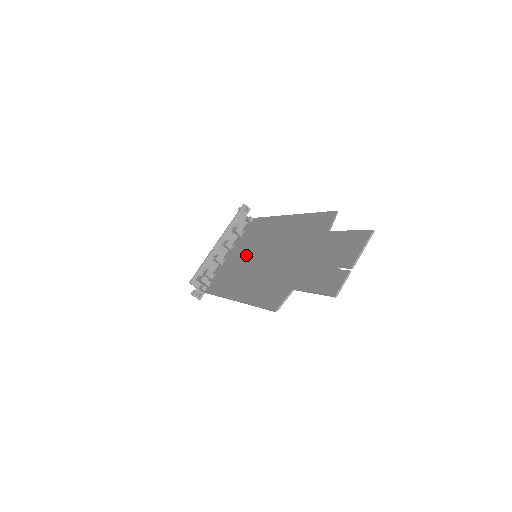
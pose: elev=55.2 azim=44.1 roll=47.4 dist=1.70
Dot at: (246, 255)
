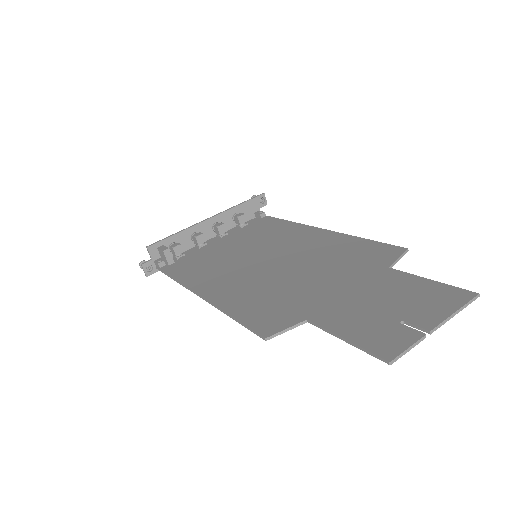
Dot at: (241, 250)
